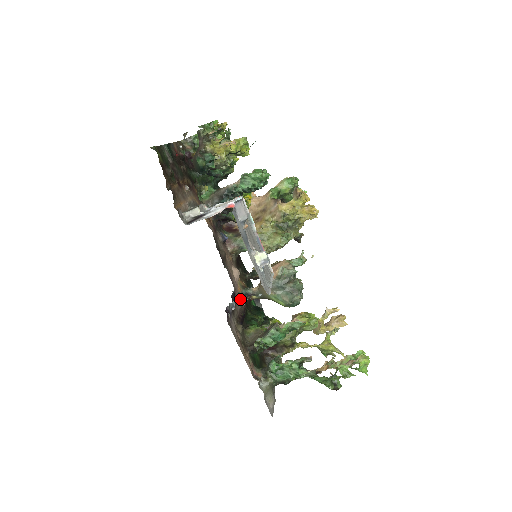
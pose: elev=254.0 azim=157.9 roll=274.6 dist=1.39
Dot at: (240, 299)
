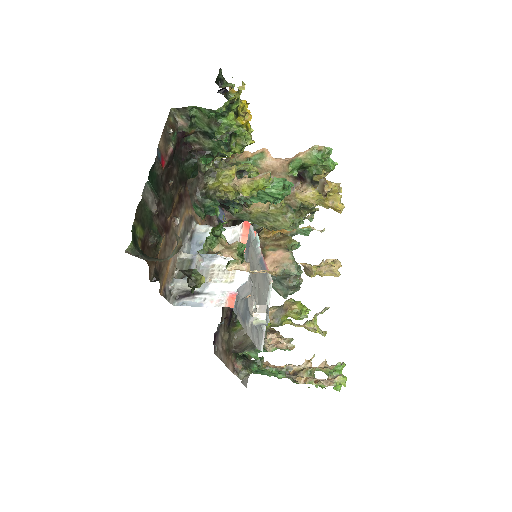
Dot at: occluded
